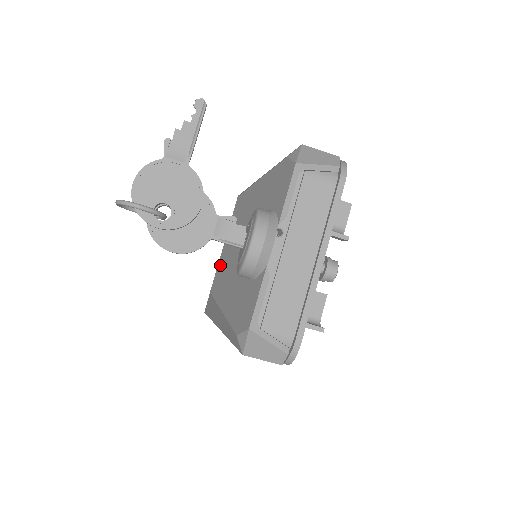
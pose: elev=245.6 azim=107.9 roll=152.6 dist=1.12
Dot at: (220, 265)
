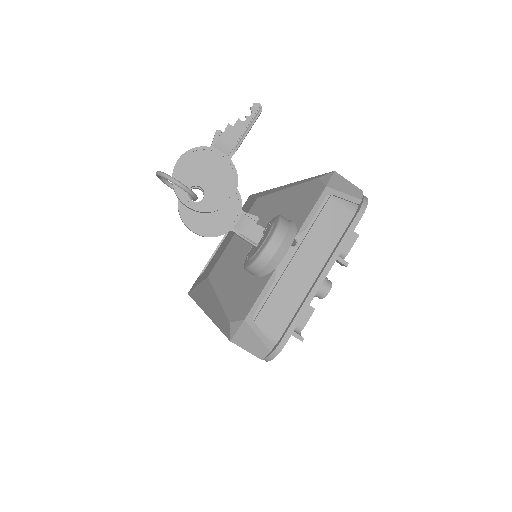
Dot at: (224, 255)
